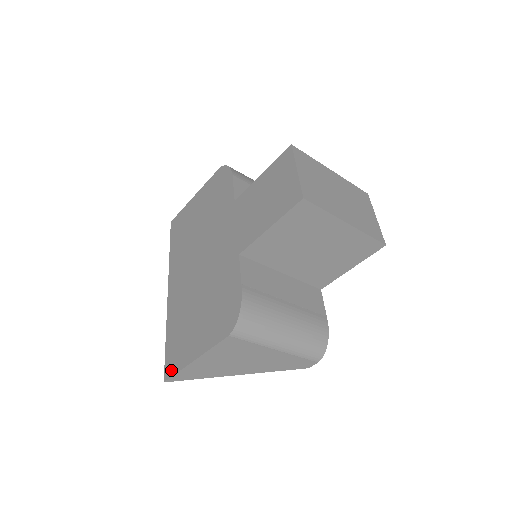
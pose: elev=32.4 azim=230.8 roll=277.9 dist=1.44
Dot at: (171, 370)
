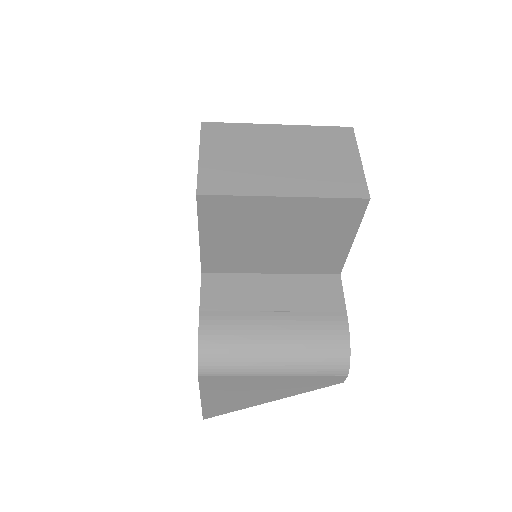
Dot at: occluded
